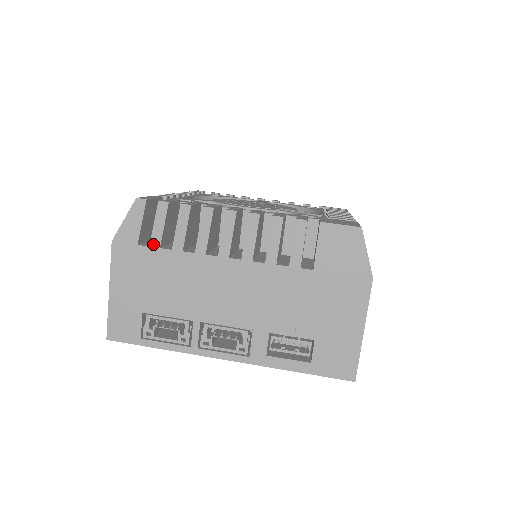
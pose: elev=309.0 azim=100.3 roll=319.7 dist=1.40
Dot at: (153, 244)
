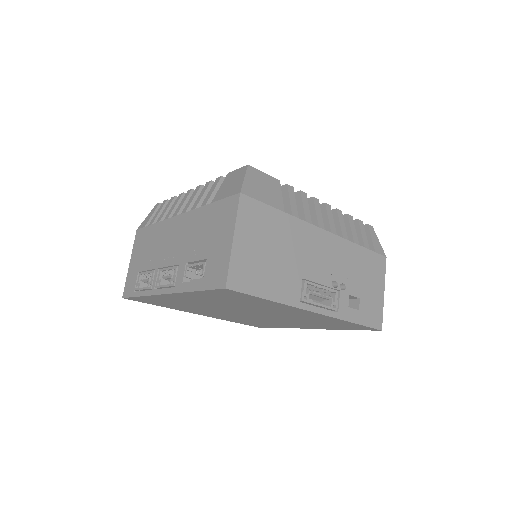
Dot at: (150, 224)
